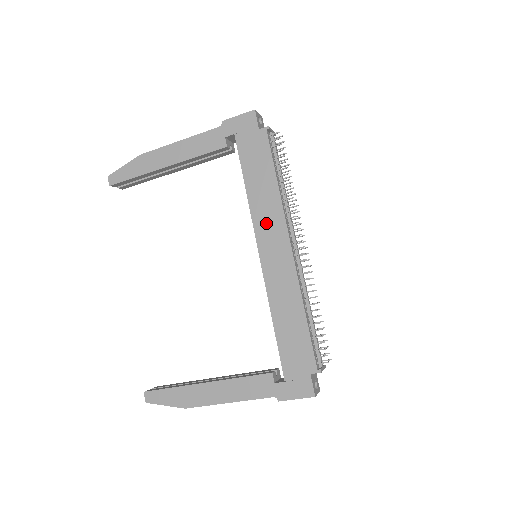
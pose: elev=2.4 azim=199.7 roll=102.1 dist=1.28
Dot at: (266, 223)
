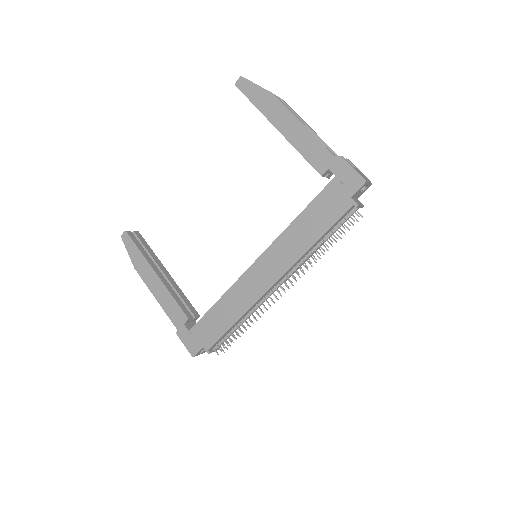
Dot at: (279, 253)
